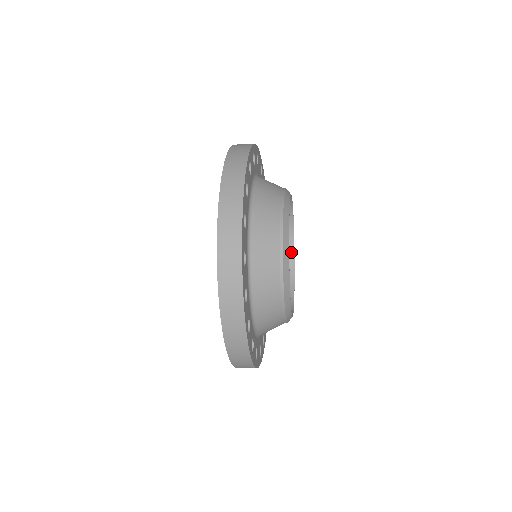
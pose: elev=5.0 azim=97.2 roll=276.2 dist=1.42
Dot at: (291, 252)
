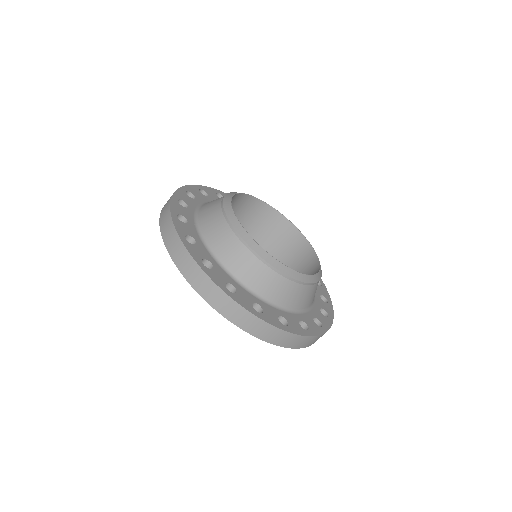
Dot at: (317, 271)
